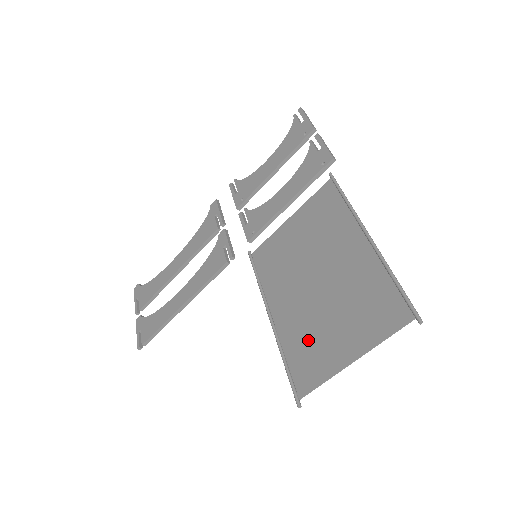
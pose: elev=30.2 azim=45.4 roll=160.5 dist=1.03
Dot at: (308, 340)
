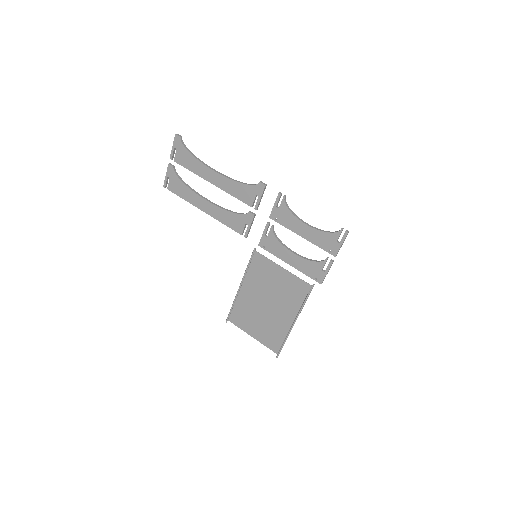
Dot at: (246, 313)
